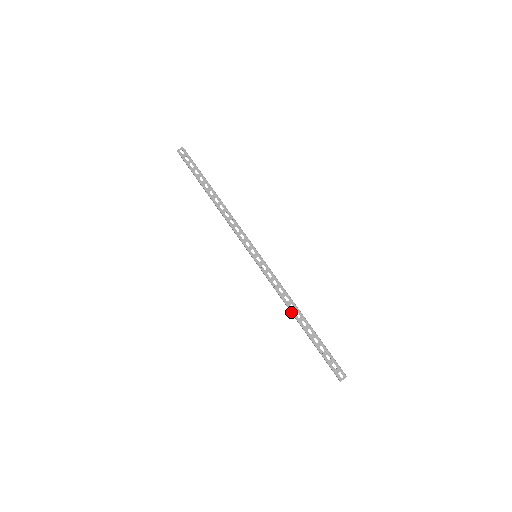
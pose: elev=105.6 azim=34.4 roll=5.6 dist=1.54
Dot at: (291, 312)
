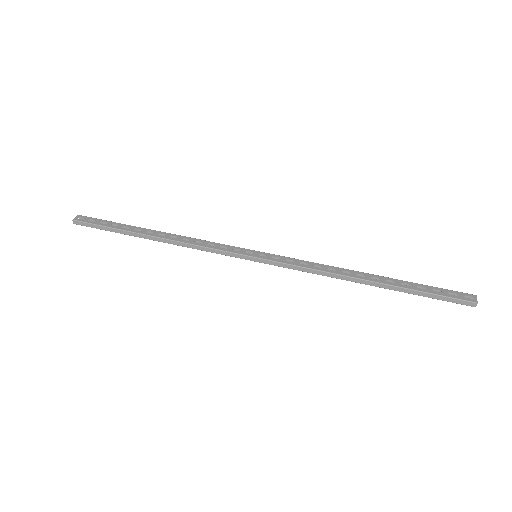
Dot at: (350, 277)
